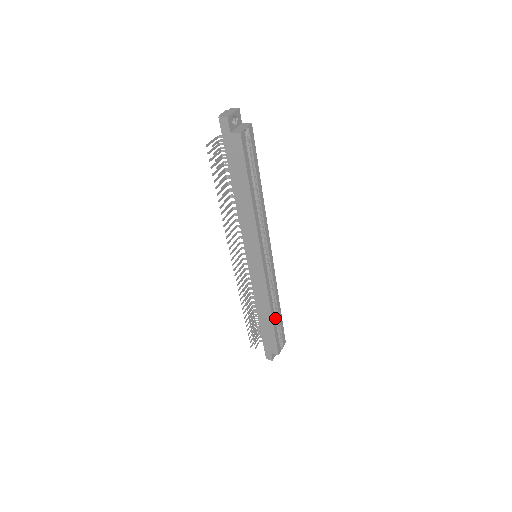
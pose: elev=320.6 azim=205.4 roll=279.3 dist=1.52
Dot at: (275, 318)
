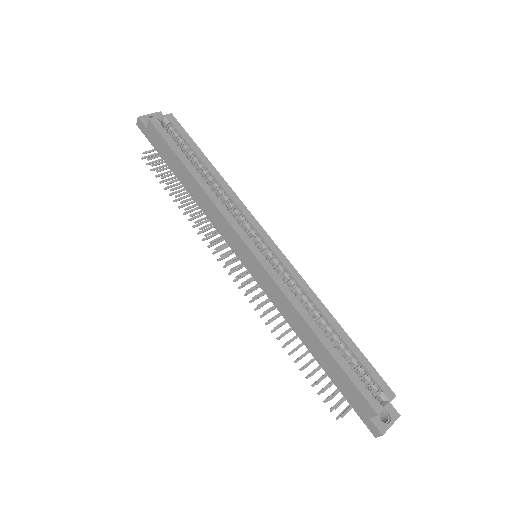
Dot at: (339, 346)
